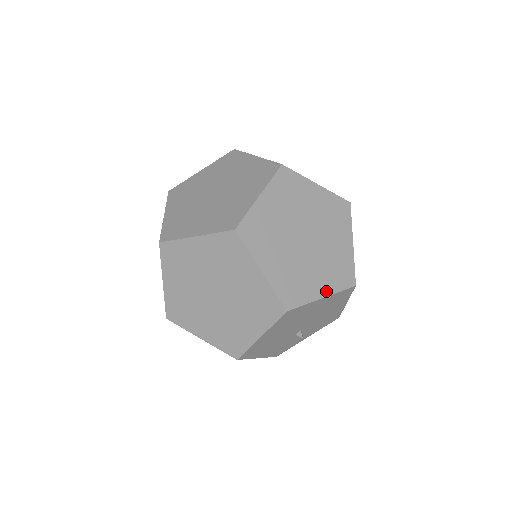
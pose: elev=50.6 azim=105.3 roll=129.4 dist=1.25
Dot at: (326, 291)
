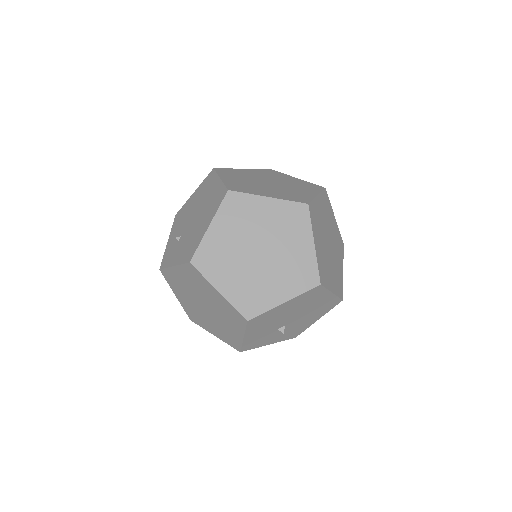
Dot at: (334, 290)
